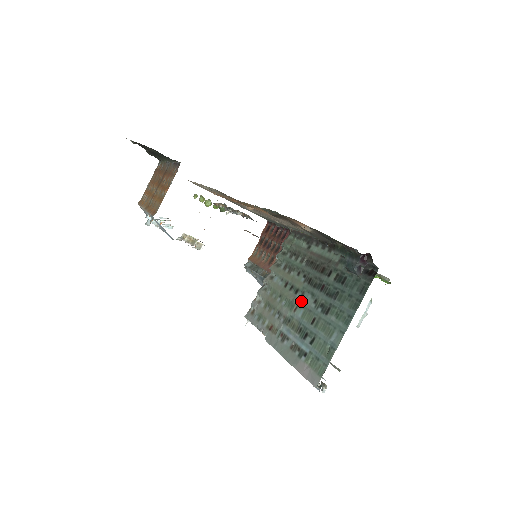
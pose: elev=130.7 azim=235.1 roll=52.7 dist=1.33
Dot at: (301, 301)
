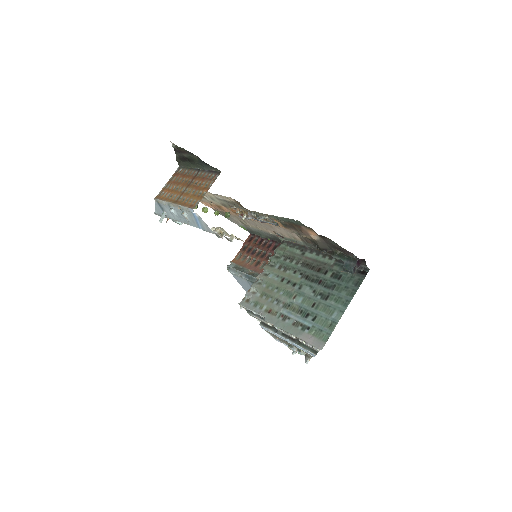
Dot at: (300, 291)
